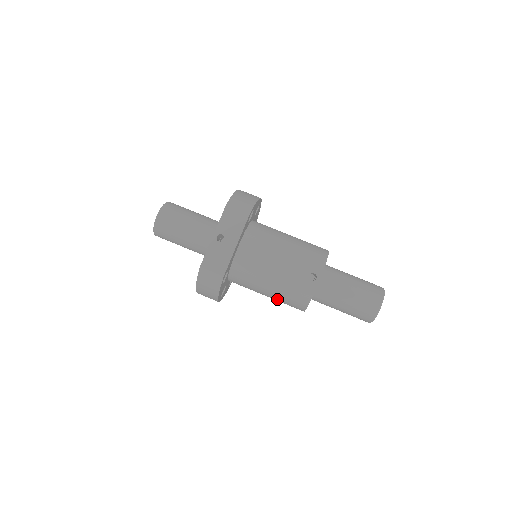
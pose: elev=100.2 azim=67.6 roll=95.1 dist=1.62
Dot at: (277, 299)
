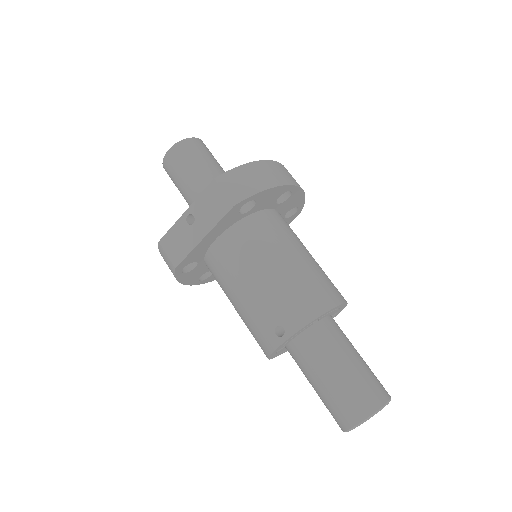
Dot at: occluded
